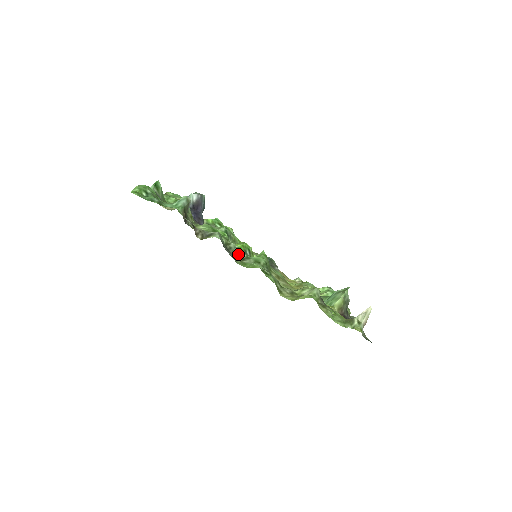
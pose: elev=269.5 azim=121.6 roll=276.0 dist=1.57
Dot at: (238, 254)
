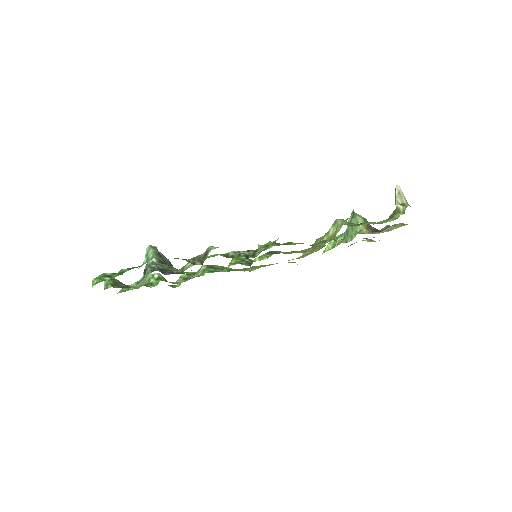
Dot at: (244, 255)
